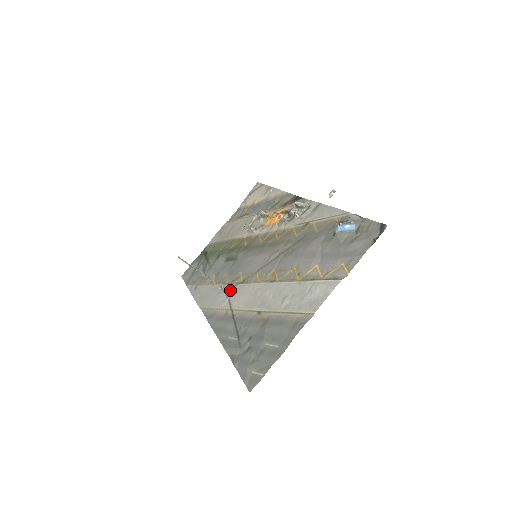
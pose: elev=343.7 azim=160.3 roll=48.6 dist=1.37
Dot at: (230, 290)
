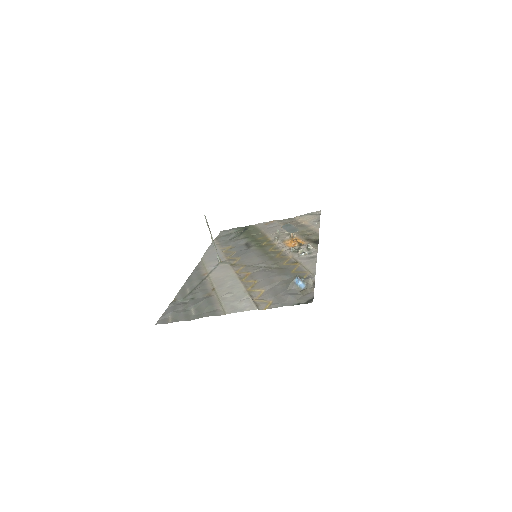
Dot at: (222, 263)
